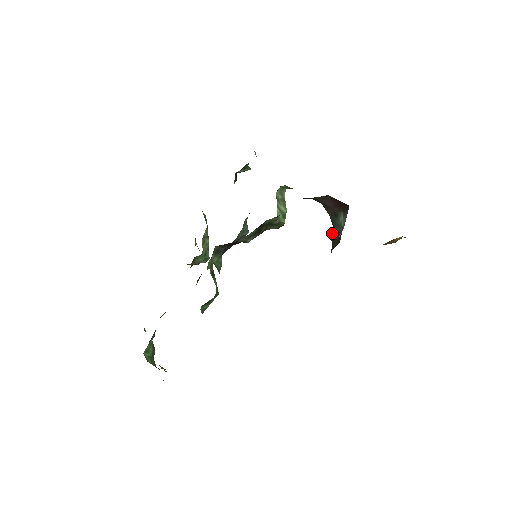
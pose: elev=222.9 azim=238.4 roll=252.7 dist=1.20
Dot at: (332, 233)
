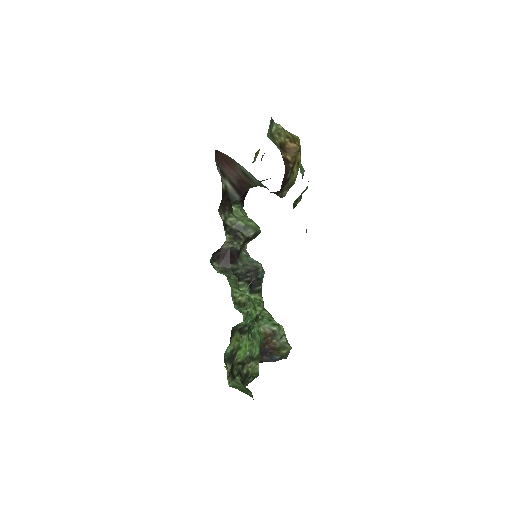
Dot at: occluded
